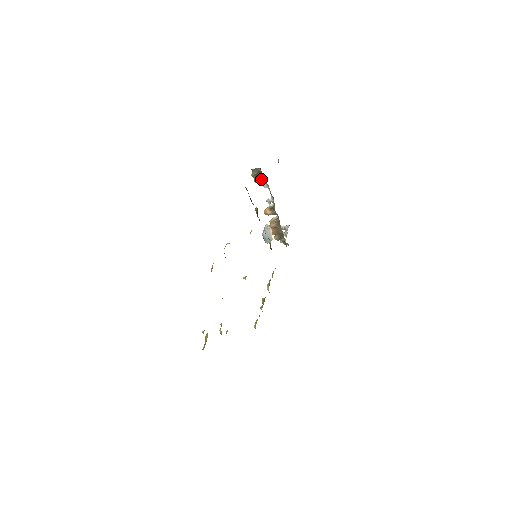
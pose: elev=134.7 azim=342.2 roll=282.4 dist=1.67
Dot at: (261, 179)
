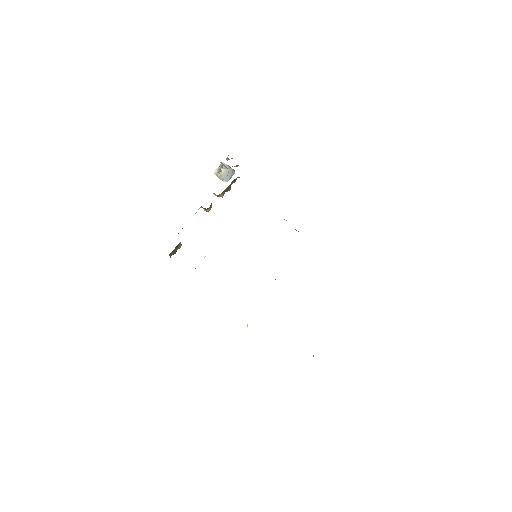
Dot at: (179, 243)
